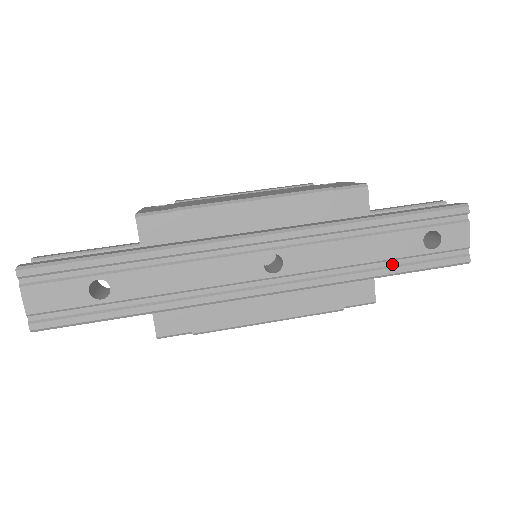
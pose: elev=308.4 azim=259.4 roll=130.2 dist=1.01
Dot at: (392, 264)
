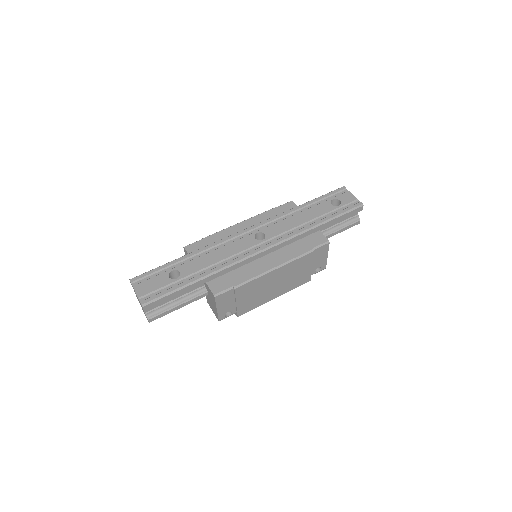
Dot at: (323, 218)
